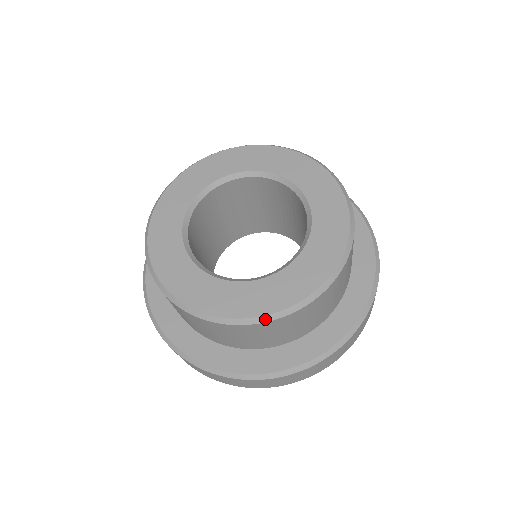
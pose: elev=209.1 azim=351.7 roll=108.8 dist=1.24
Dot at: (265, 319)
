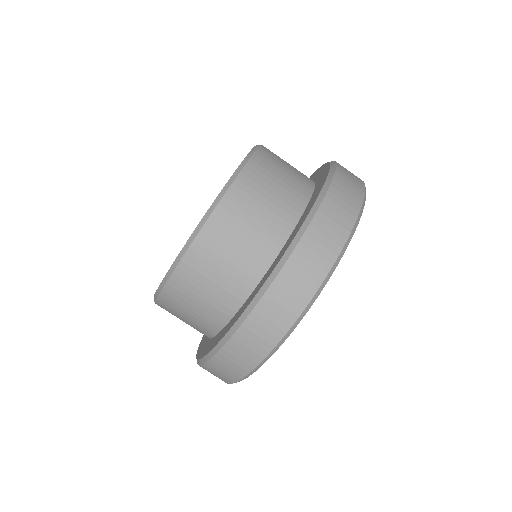
Dot at: (168, 275)
